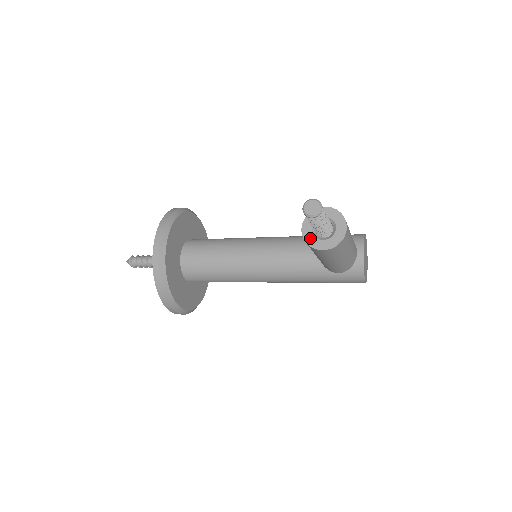
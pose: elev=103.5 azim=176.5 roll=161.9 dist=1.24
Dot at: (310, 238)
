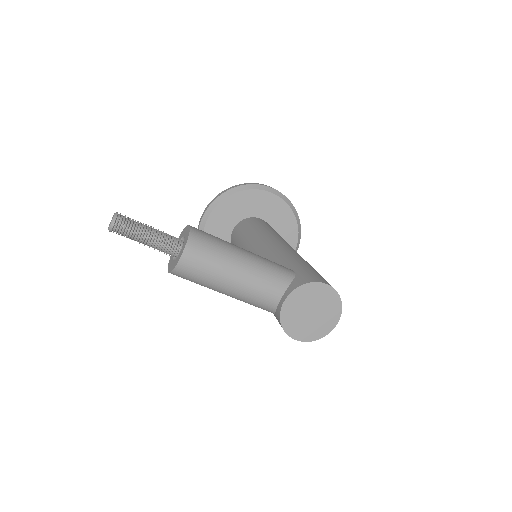
Dot at: occluded
